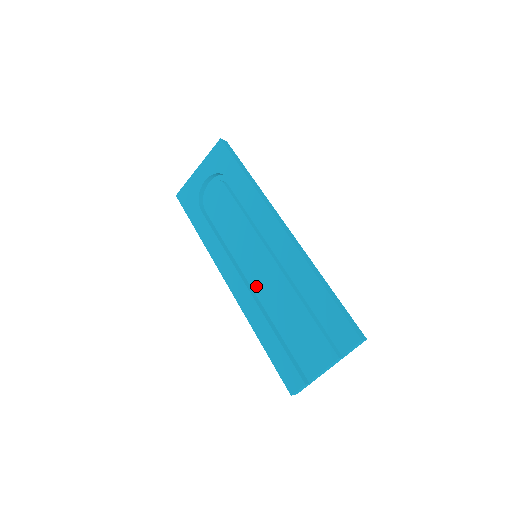
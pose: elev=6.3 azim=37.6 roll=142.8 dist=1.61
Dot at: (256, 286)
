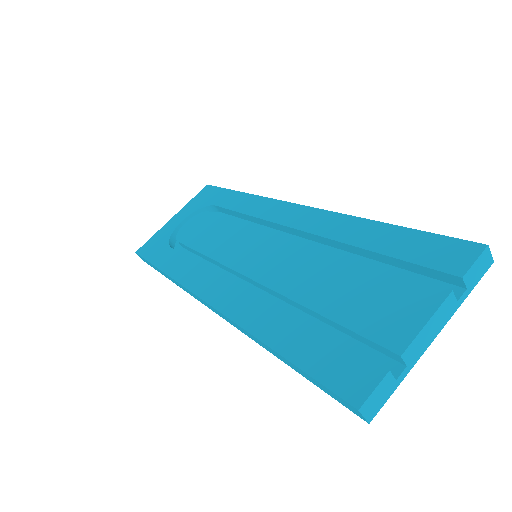
Dot at: (258, 278)
